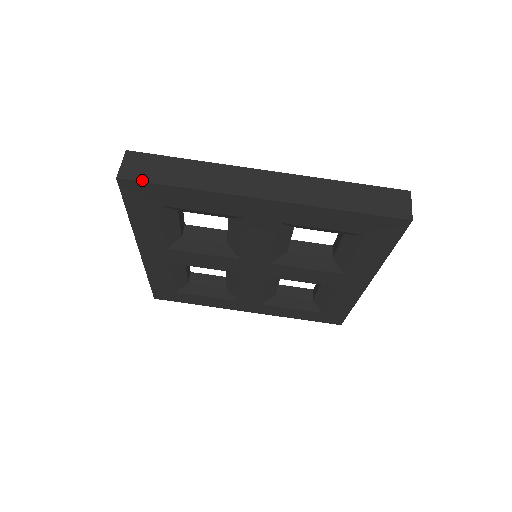
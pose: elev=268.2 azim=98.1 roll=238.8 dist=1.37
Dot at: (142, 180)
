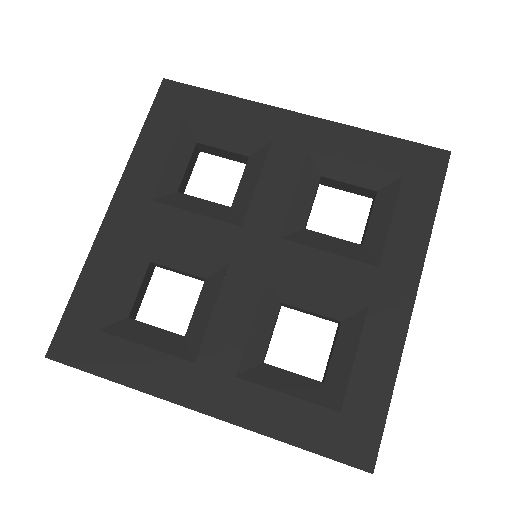
Dot at: (187, 85)
